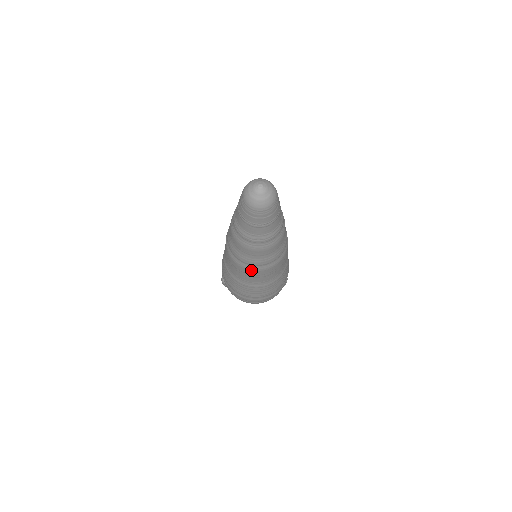
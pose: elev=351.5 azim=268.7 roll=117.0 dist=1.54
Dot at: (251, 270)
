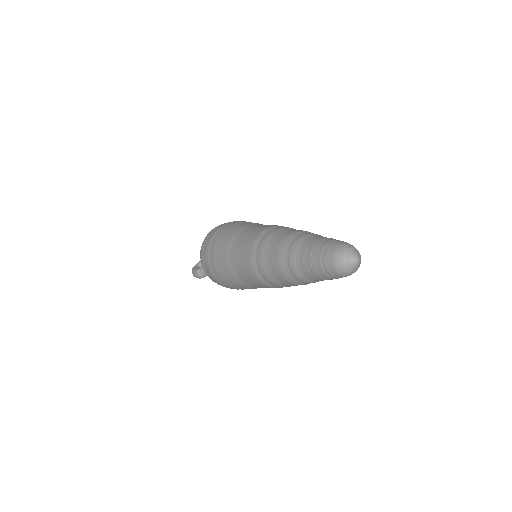
Dot at: occluded
